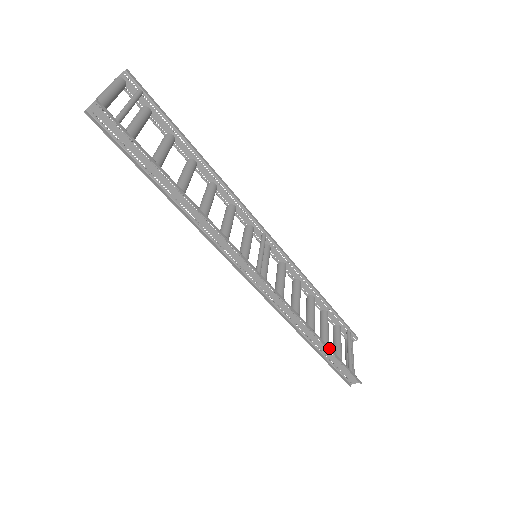
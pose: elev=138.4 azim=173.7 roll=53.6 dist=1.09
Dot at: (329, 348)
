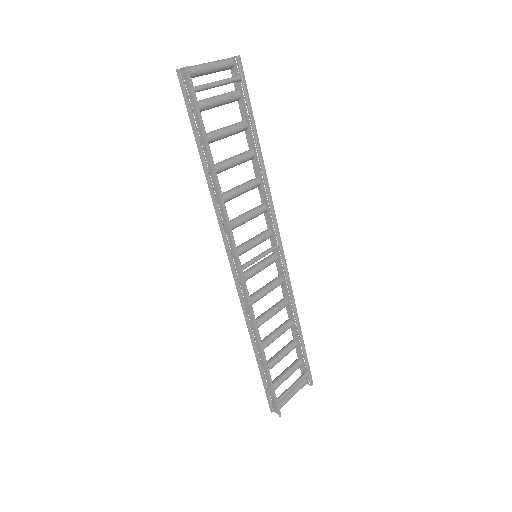
Dot at: (268, 367)
